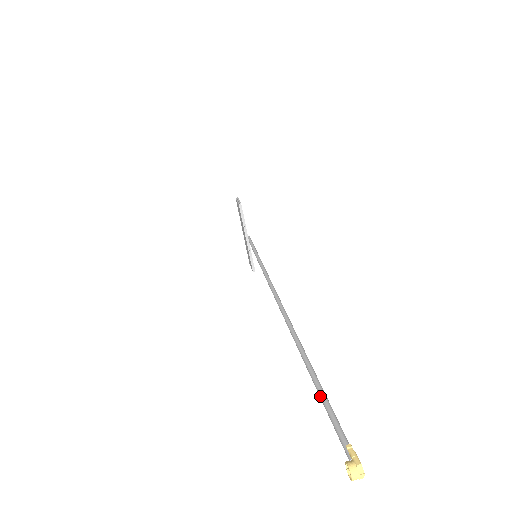
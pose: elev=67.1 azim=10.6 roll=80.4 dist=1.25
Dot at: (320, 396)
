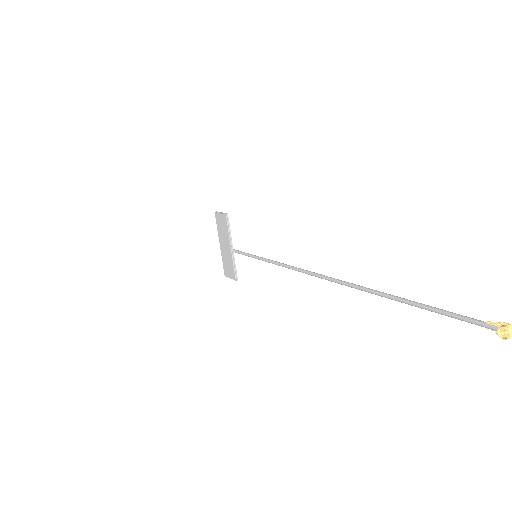
Dot at: (431, 309)
